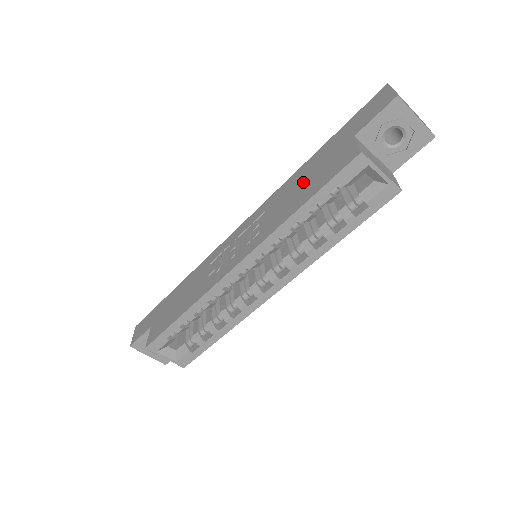
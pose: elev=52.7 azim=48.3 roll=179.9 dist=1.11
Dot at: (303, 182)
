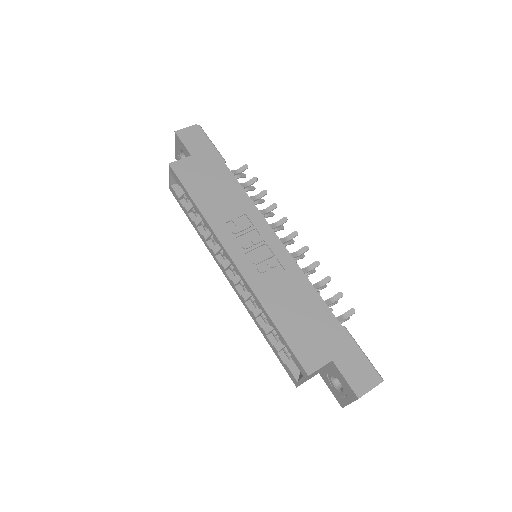
Dot at: (302, 313)
